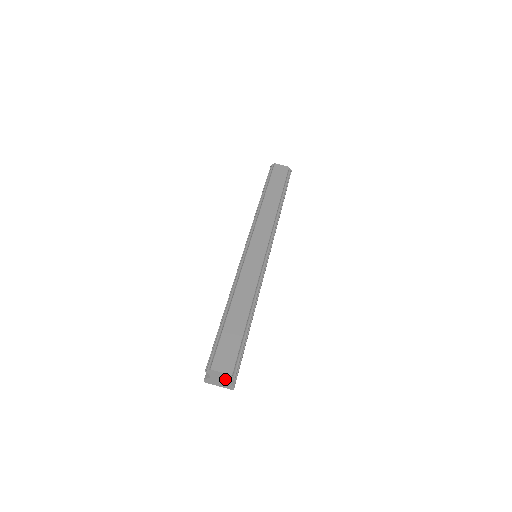
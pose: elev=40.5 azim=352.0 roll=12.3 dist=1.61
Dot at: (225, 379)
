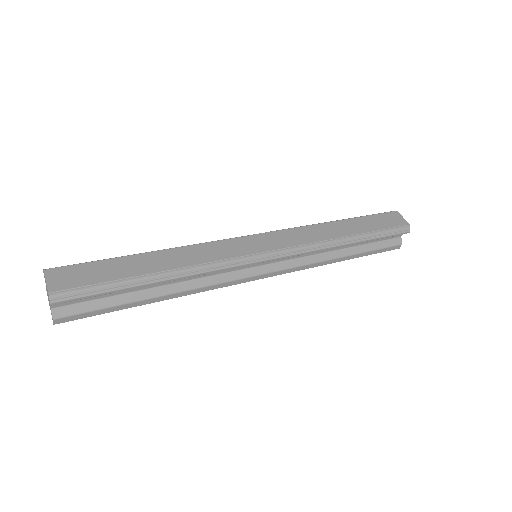
Dot at: occluded
